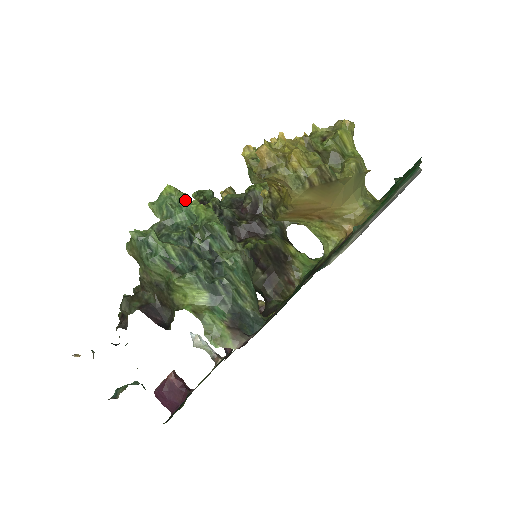
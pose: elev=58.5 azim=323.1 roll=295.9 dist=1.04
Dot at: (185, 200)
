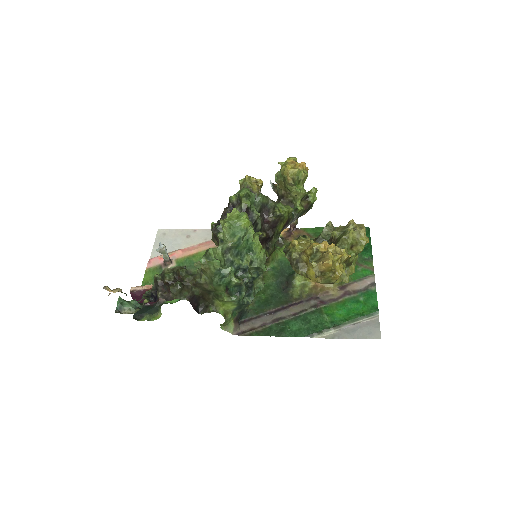
Dot at: (253, 237)
